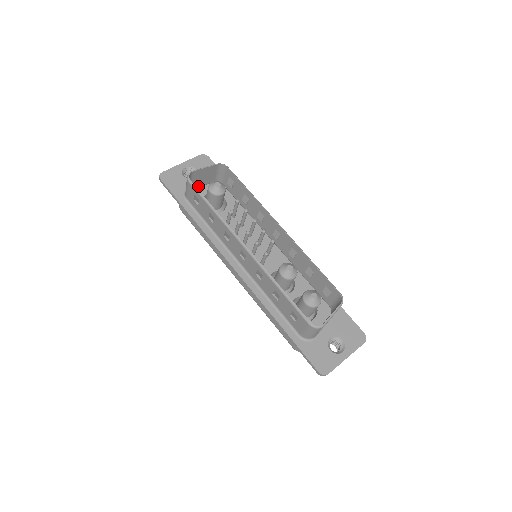
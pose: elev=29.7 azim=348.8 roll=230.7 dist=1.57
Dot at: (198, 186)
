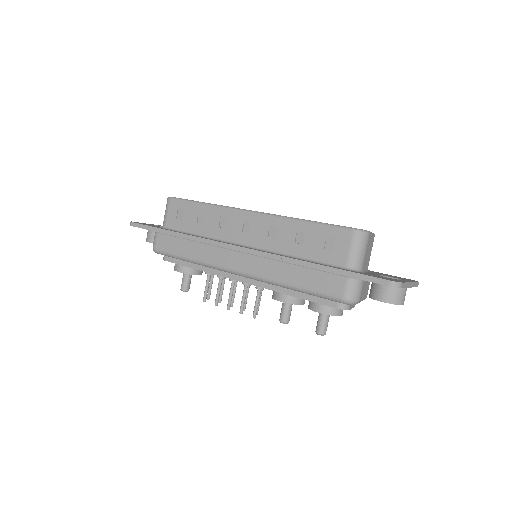
Dot at: occluded
